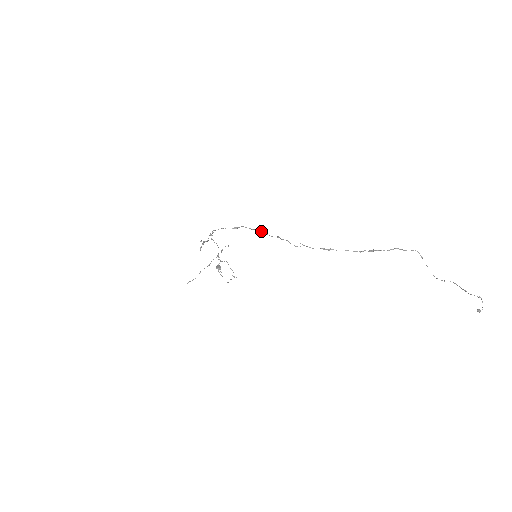
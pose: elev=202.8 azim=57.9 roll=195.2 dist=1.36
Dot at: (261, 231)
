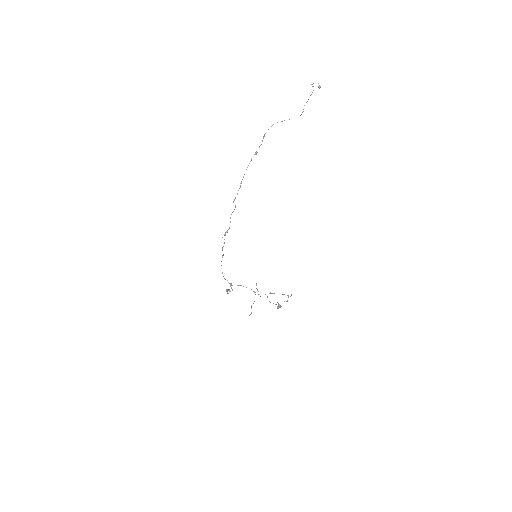
Dot at: (224, 234)
